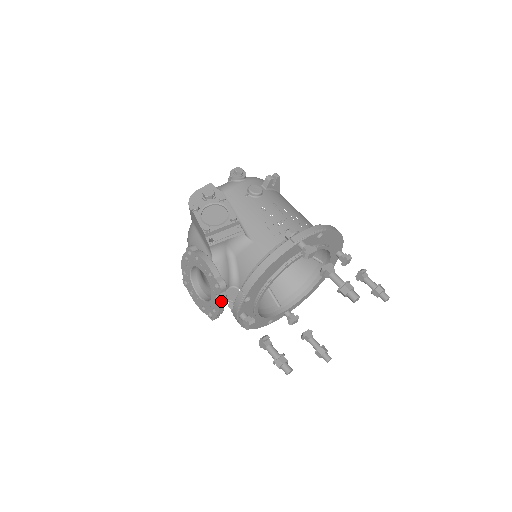
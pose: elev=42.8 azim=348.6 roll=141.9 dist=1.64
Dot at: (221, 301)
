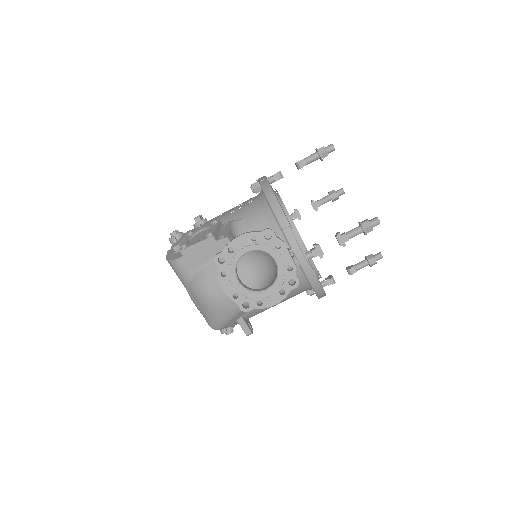
Dot at: (284, 244)
